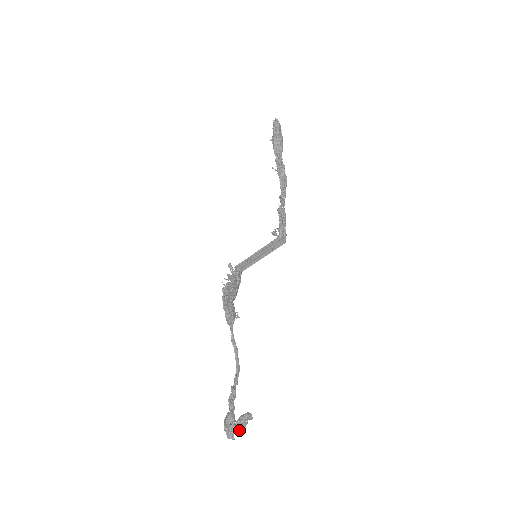
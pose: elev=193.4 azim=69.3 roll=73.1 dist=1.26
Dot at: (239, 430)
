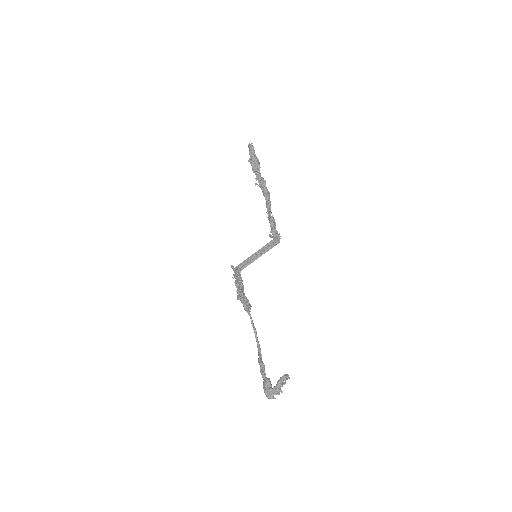
Dot at: (279, 390)
